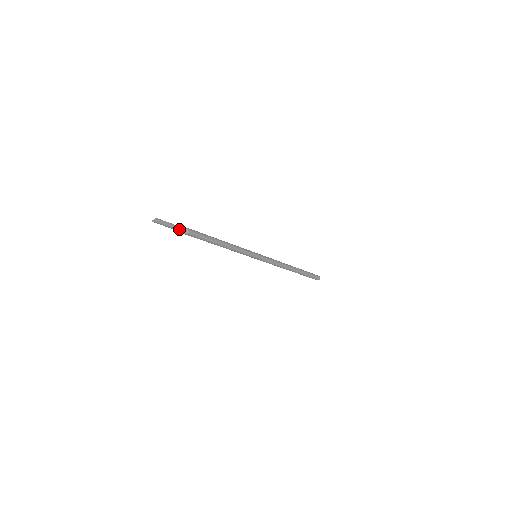
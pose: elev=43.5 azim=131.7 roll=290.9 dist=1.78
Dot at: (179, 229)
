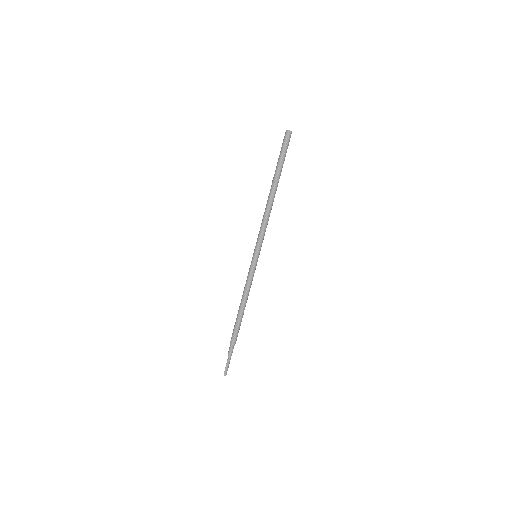
Dot at: occluded
